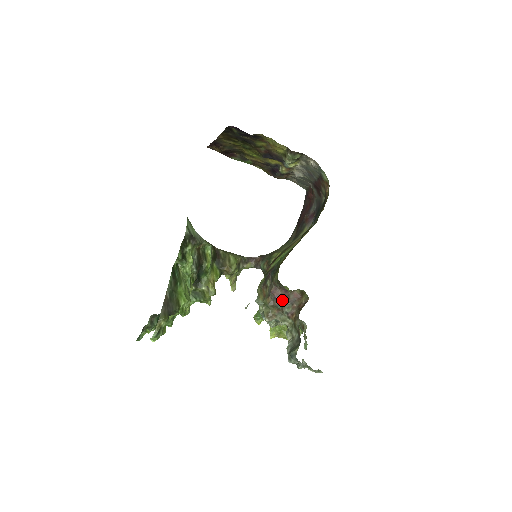
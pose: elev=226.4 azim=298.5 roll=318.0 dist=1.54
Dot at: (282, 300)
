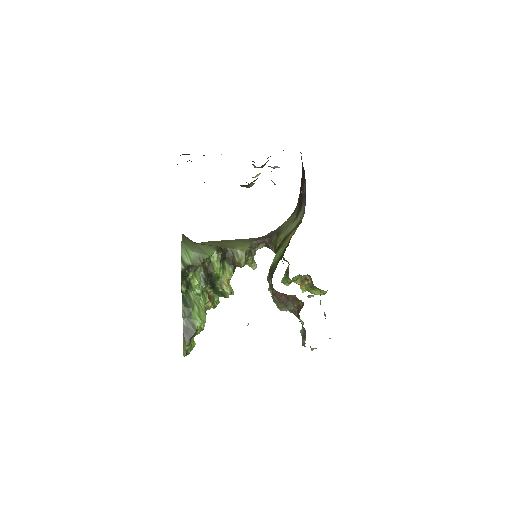
Dot at: (284, 300)
